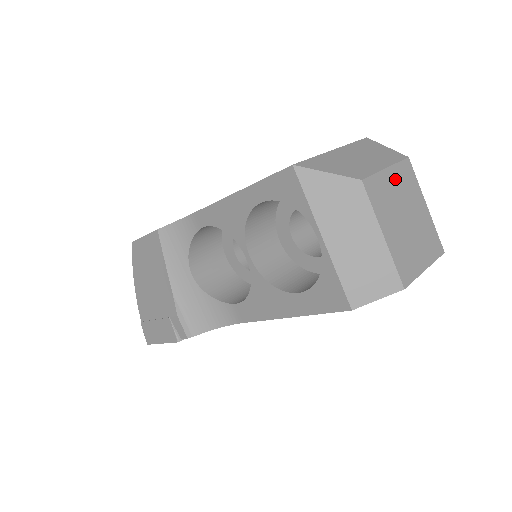
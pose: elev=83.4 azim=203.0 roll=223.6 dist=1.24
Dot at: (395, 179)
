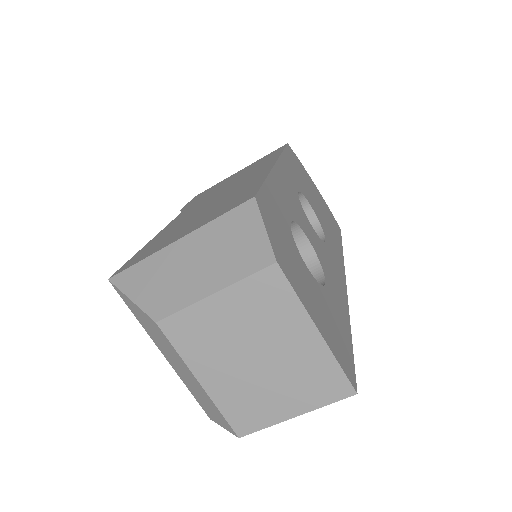
Dot at: (233, 306)
